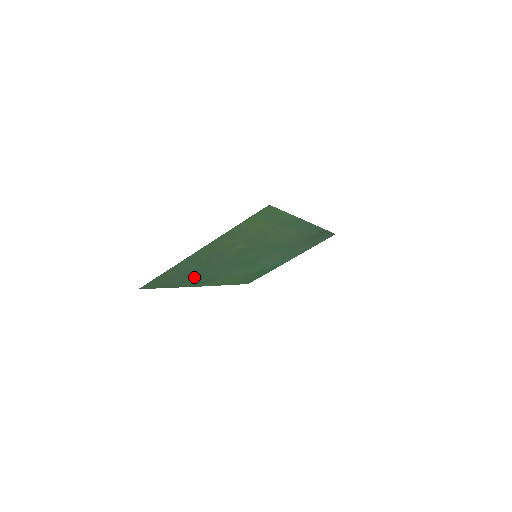
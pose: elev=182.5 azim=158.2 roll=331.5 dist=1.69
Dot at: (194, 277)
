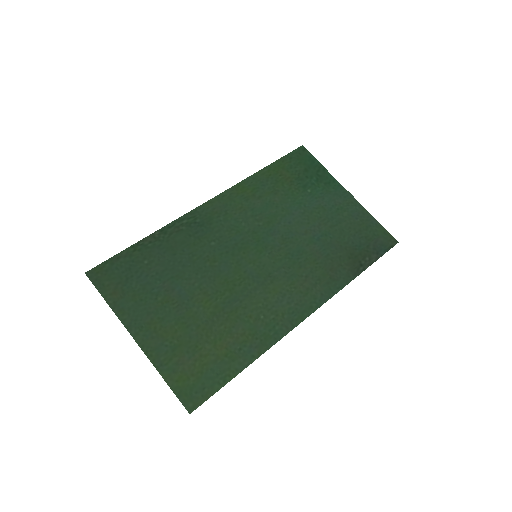
Dot at: (168, 250)
